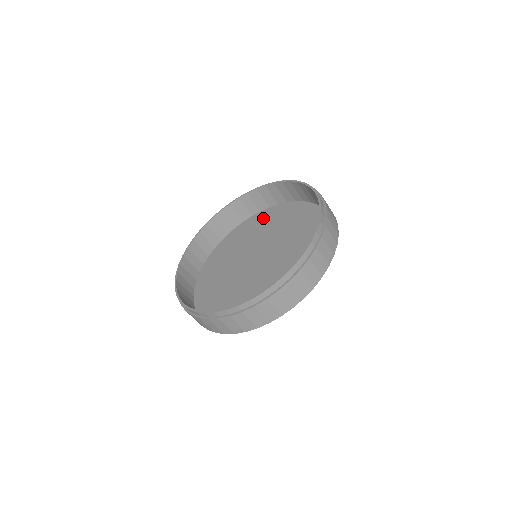
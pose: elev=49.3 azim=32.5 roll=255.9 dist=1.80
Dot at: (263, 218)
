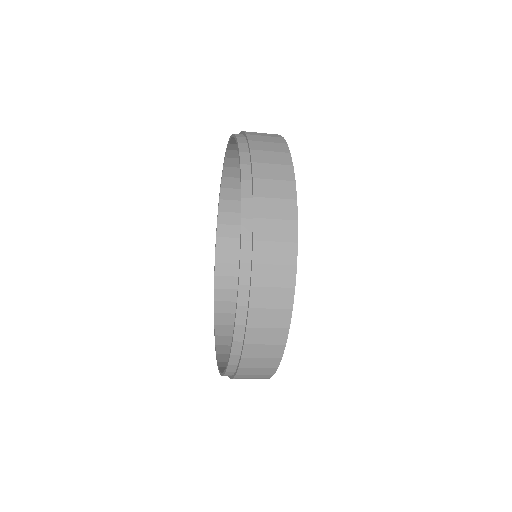
Dot at: occluded
